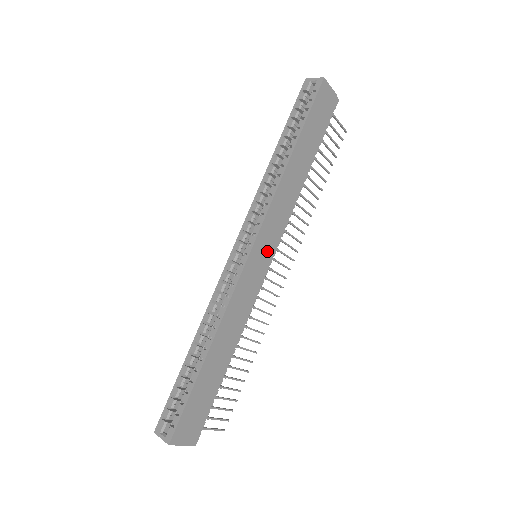
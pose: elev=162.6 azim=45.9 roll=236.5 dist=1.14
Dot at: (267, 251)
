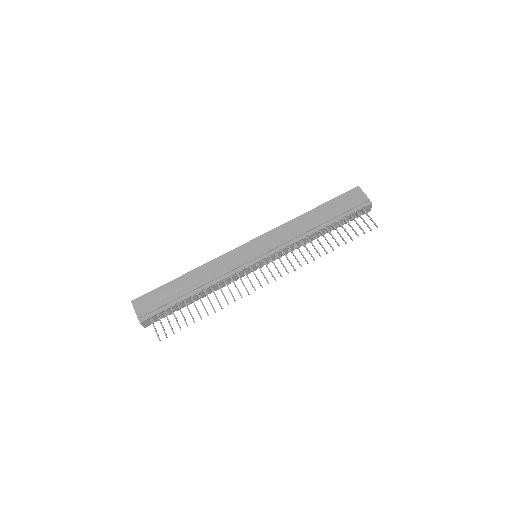
Dot at: (260, 250)
